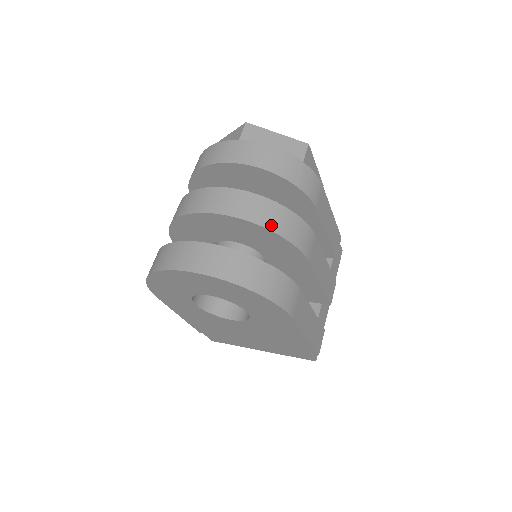
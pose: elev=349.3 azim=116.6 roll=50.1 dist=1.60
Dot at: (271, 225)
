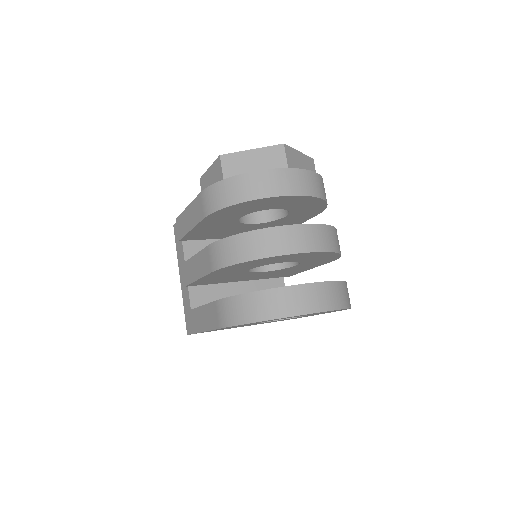
Dot at: occluded
